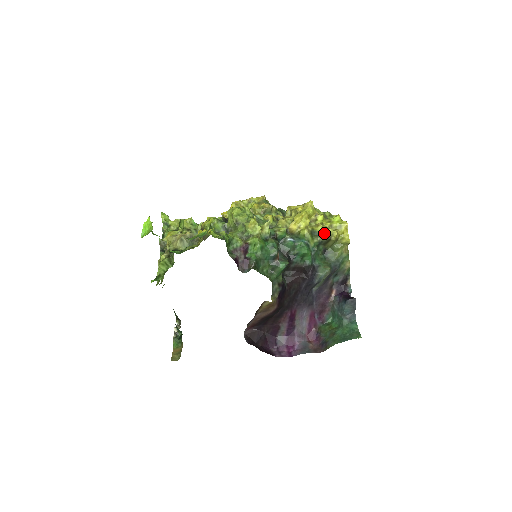
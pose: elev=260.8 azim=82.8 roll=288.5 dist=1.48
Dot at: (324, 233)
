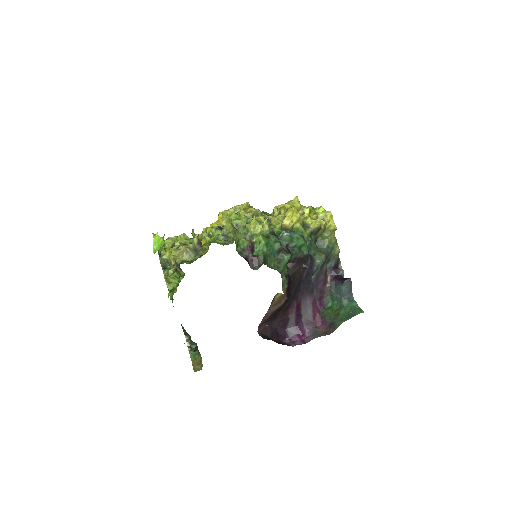
Dot at: (314, 224)
